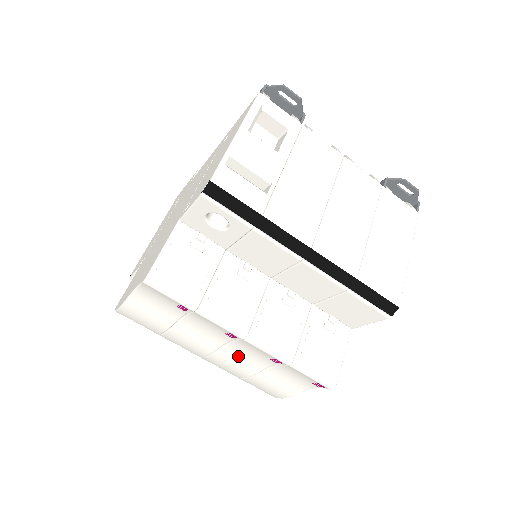
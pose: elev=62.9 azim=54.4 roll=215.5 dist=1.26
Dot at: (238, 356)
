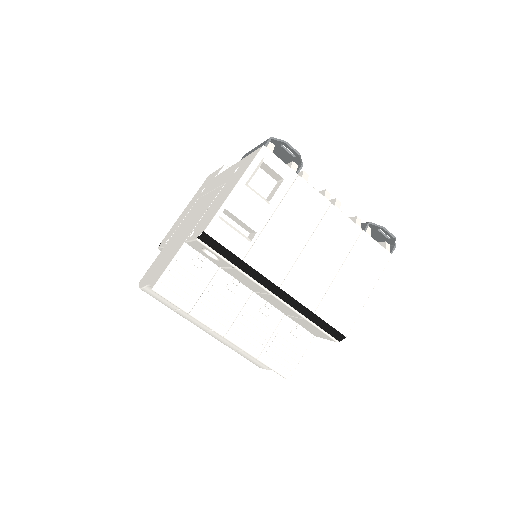
Dot at: (224, 338)
